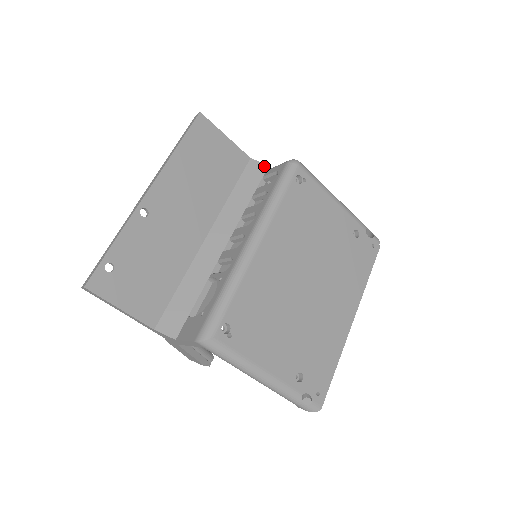
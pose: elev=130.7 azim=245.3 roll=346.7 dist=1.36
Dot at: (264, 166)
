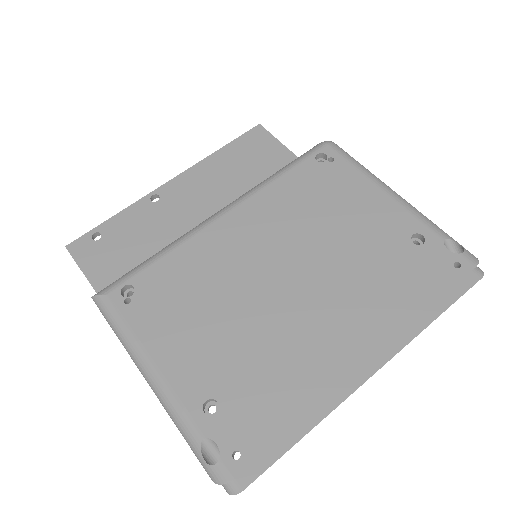
Dot at: occluded
